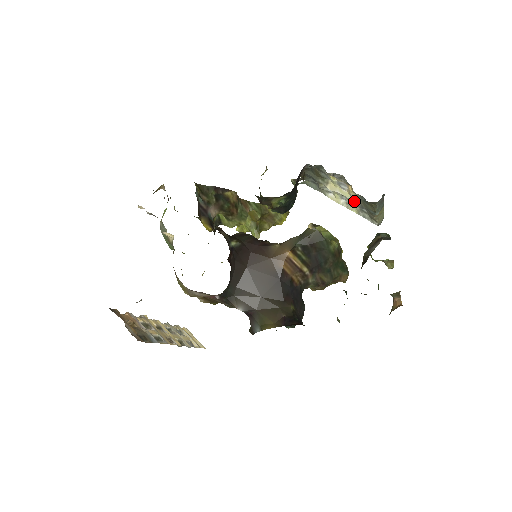
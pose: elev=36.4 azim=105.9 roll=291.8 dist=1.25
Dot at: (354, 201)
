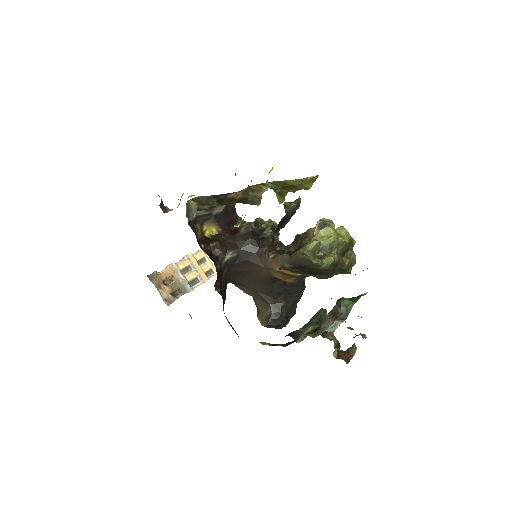
Dot at: occluded
